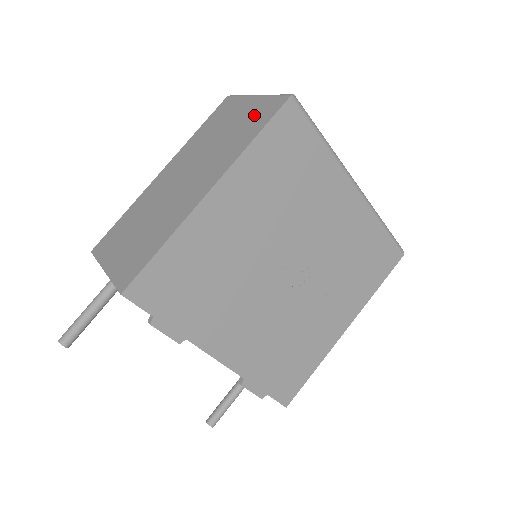
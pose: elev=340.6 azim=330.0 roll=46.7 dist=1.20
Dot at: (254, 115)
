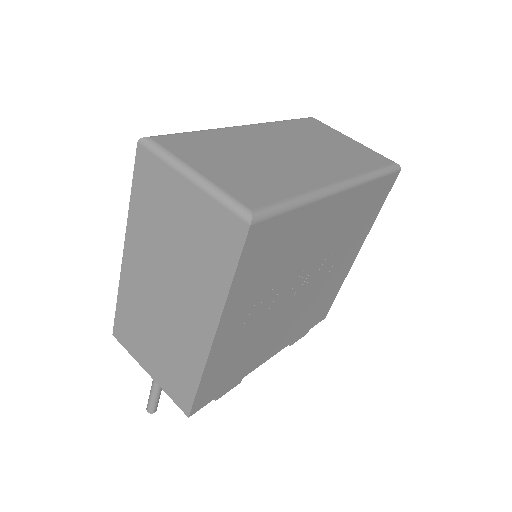
Dot at: (209, 230)
